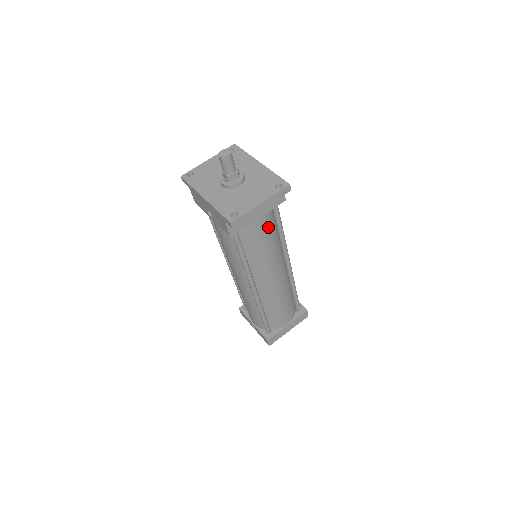
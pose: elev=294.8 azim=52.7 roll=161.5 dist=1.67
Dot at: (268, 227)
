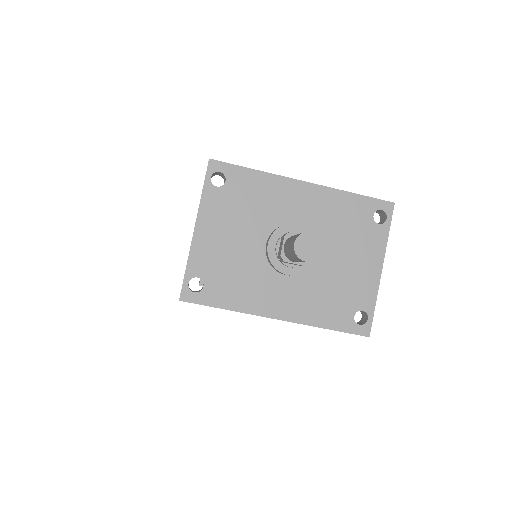
Dot at: occluded
